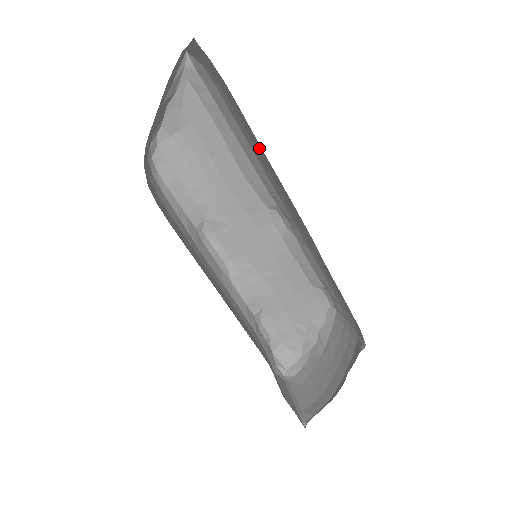
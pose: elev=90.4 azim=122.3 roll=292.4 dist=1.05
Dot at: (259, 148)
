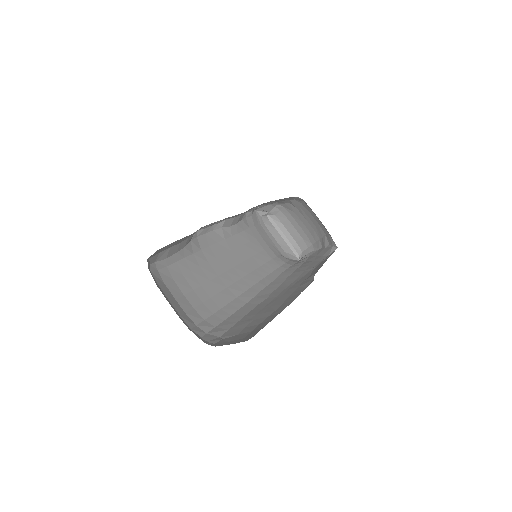
Dot at: occluded
